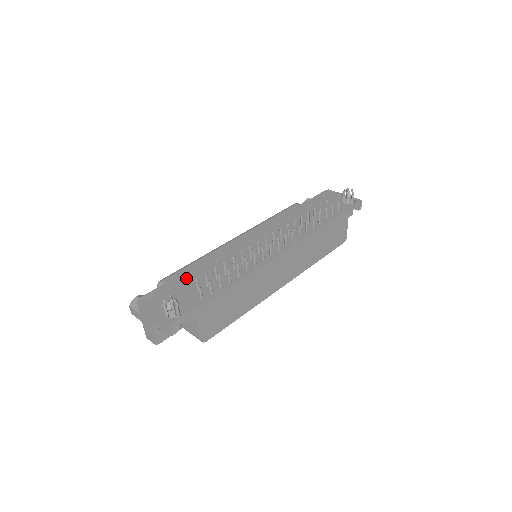
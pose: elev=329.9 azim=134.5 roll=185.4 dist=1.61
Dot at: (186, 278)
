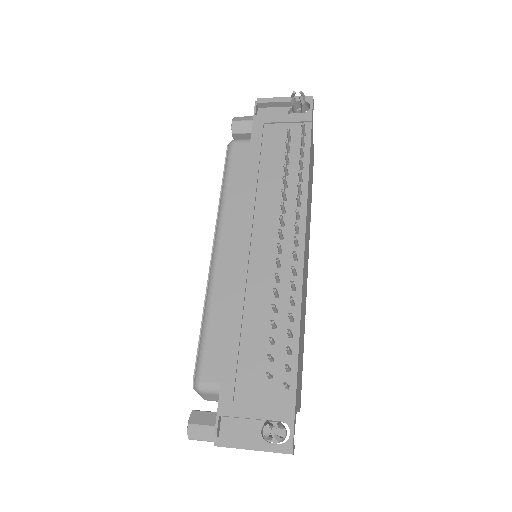
Dot at: (236, 367)
